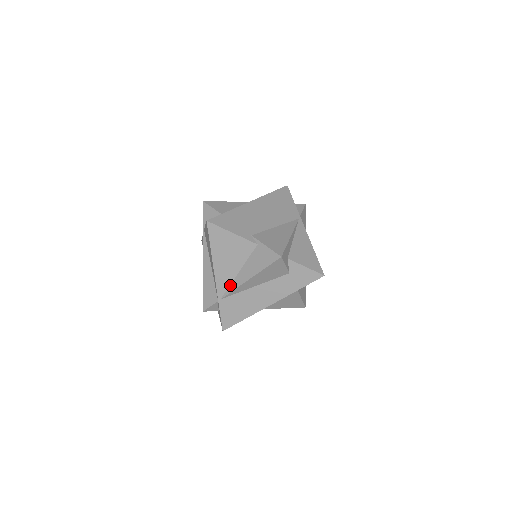
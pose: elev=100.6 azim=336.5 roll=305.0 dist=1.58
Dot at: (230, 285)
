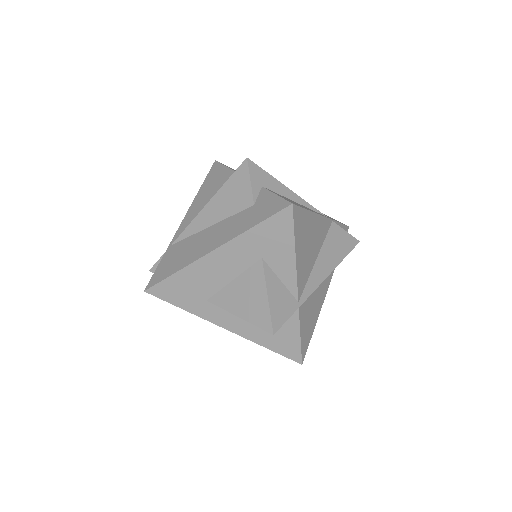
Dot at: occluded
